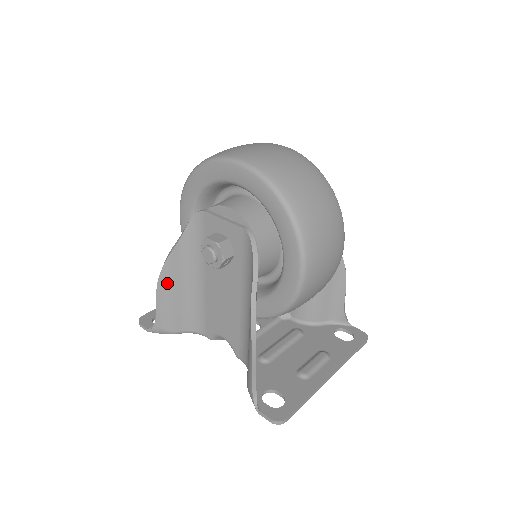
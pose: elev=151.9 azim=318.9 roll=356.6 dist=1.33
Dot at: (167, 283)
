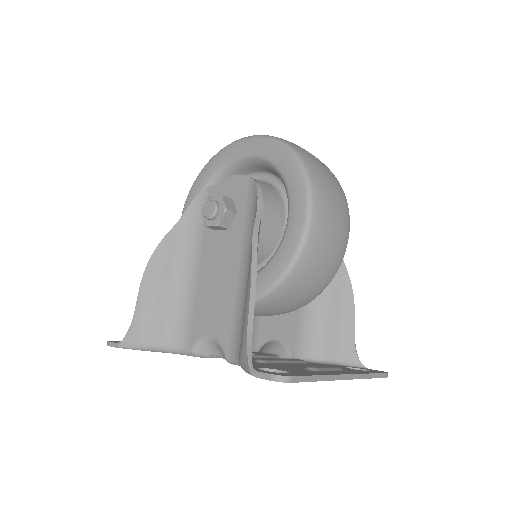
Dot at: (155, 271)
